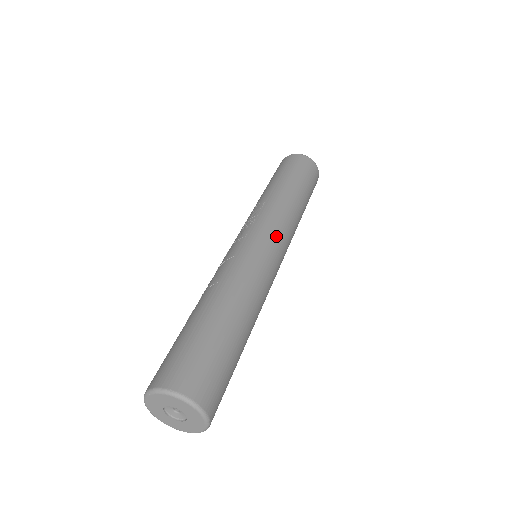
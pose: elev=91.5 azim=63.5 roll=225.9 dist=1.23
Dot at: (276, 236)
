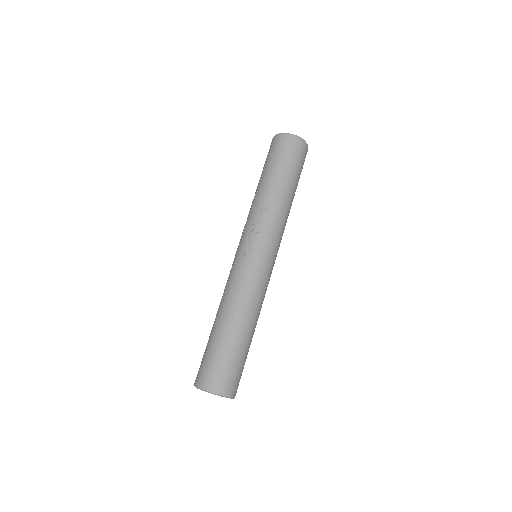
Dot at: (275, 249)
